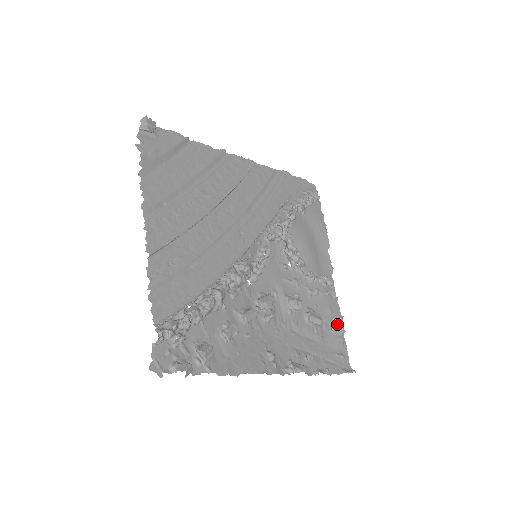
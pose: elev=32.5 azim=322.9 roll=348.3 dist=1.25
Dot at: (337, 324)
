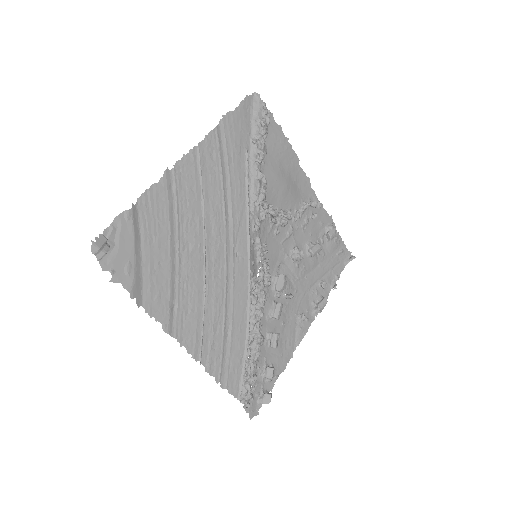
Dot at: (331, 235)
